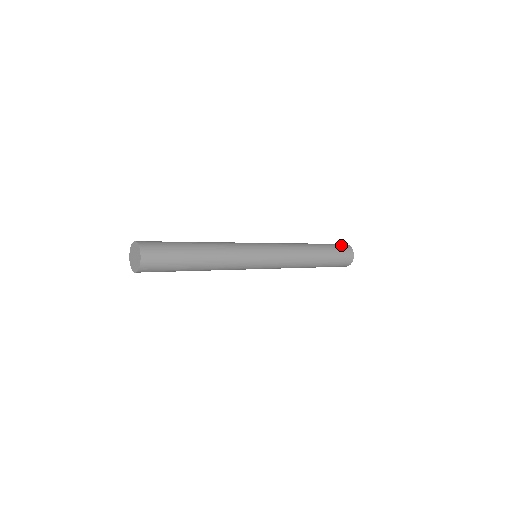
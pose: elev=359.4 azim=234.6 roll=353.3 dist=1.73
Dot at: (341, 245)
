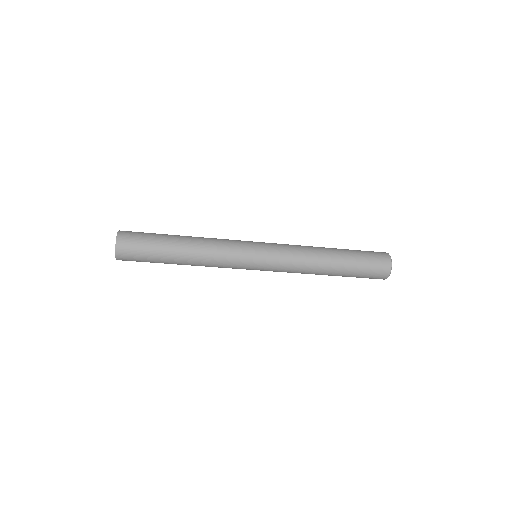
Dot at: (375, 253)
